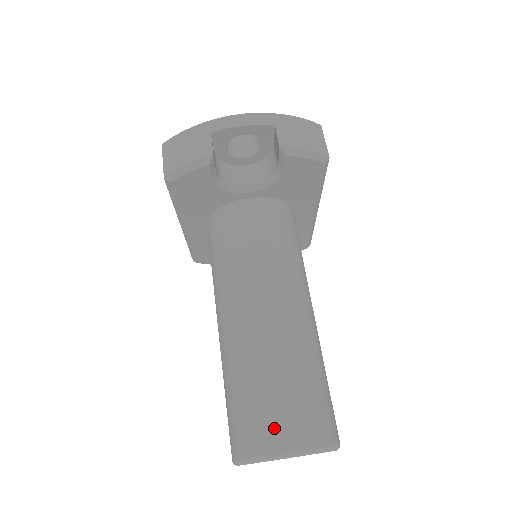
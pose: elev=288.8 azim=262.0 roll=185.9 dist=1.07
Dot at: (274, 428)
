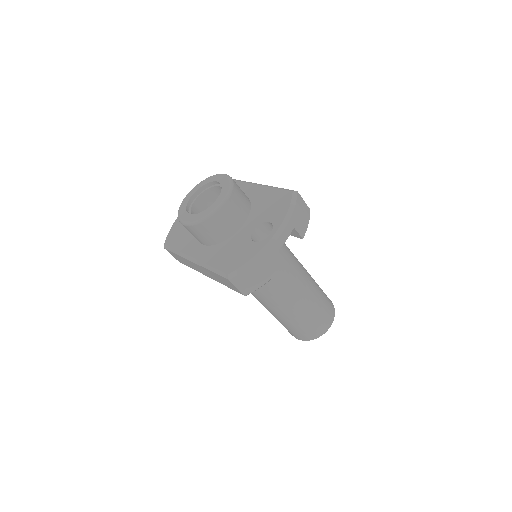
Dot at: (322, 325)
